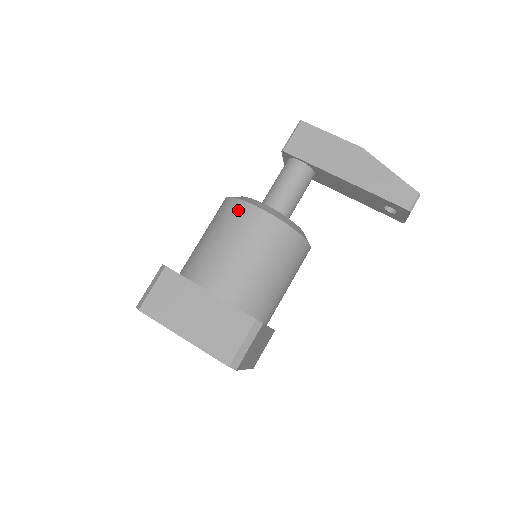
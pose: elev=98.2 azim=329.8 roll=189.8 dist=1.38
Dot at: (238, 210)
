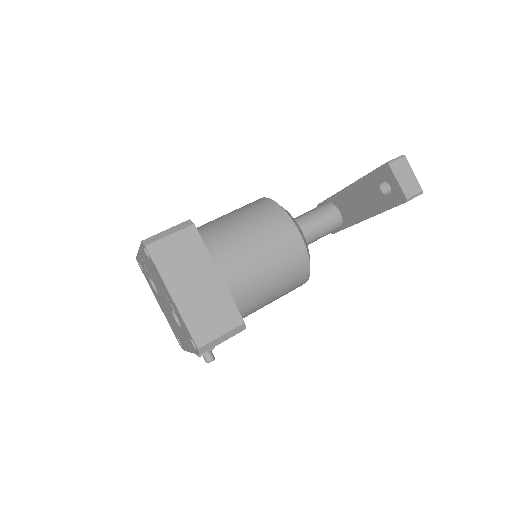
Dot at: occluded
